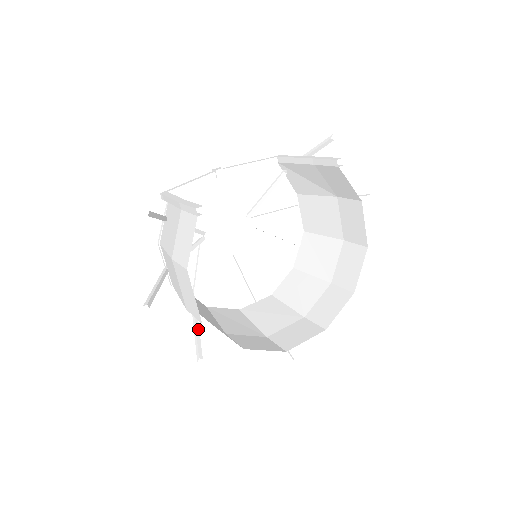
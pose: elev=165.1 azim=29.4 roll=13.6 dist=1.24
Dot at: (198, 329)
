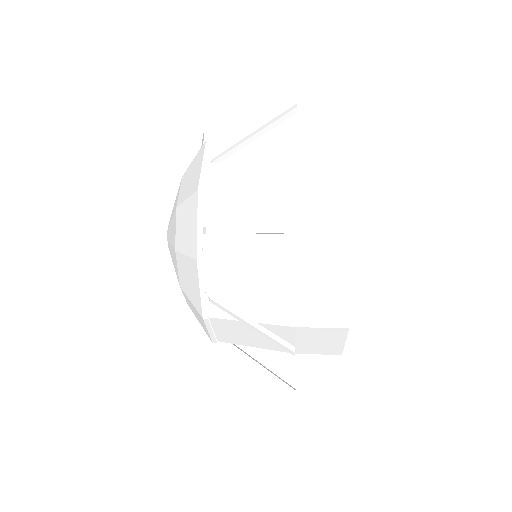
Dot at: (252, 322)
